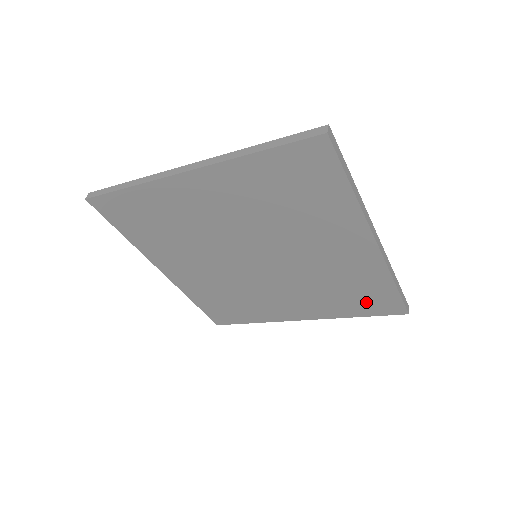
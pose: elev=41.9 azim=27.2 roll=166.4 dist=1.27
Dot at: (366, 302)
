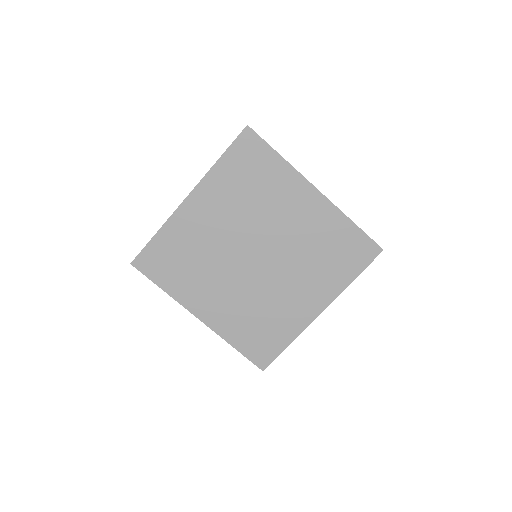
Dot at: (349, 256)
